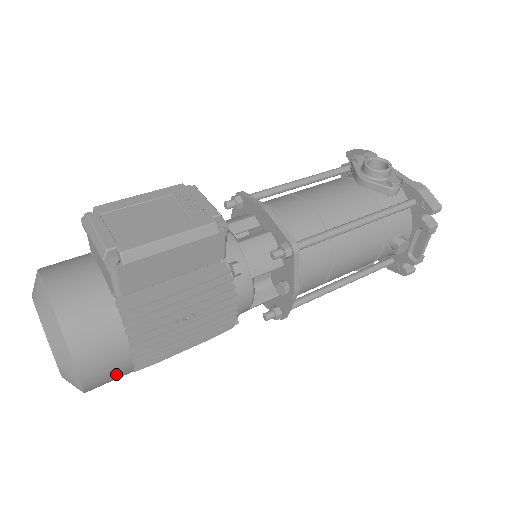
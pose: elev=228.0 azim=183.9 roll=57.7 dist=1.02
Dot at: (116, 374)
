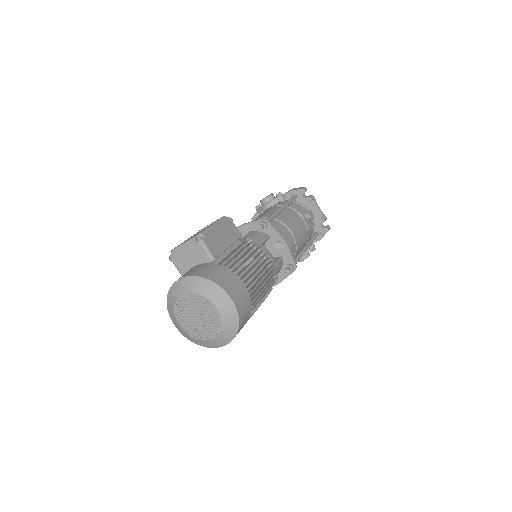
Dot at: (244, 298)
